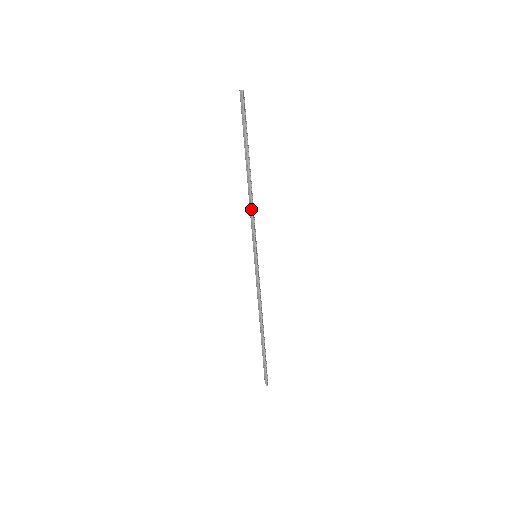
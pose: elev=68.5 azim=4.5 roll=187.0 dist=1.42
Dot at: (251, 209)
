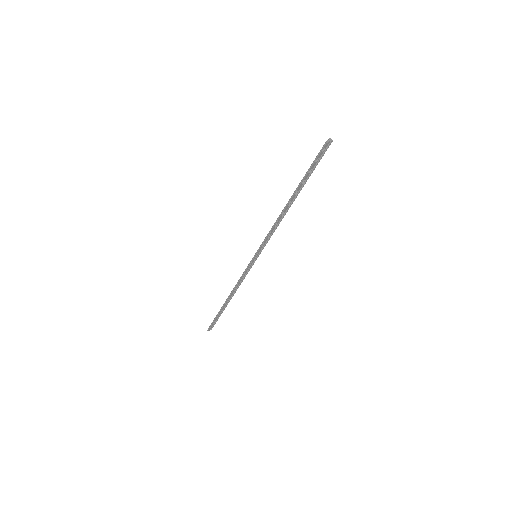
Dot at: (273, 225)
